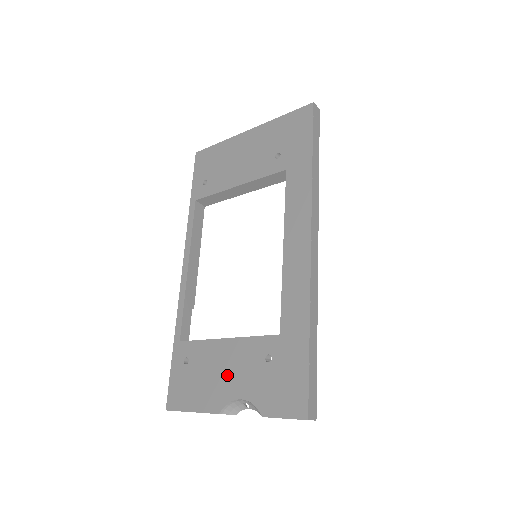
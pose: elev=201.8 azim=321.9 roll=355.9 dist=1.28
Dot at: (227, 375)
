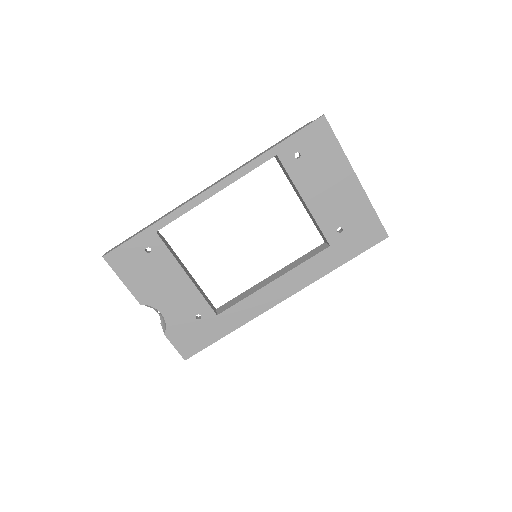
Dot at: (167, 294)
